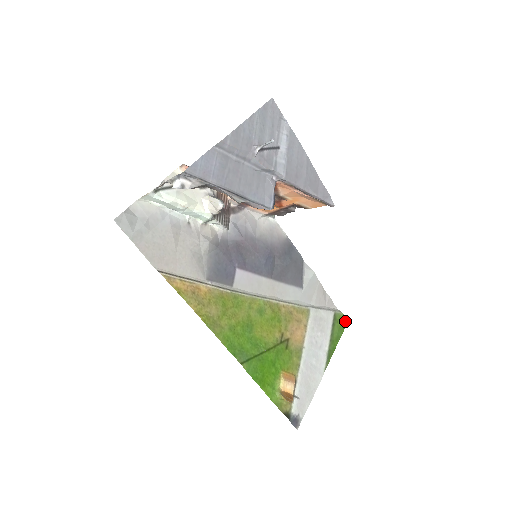
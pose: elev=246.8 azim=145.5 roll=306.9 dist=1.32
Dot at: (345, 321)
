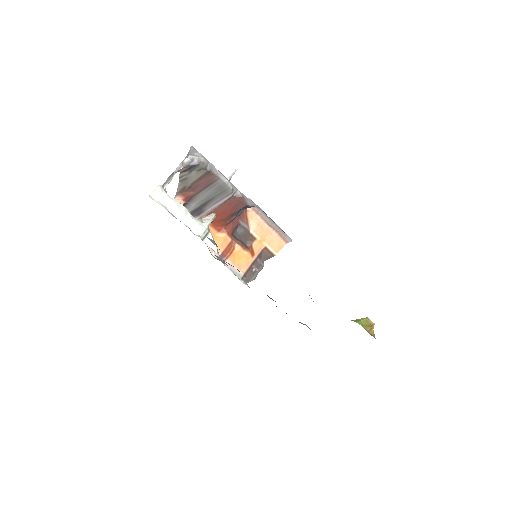
Dot at: occluded
